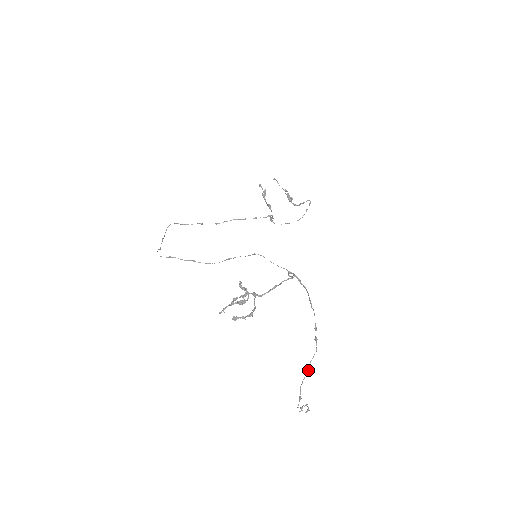
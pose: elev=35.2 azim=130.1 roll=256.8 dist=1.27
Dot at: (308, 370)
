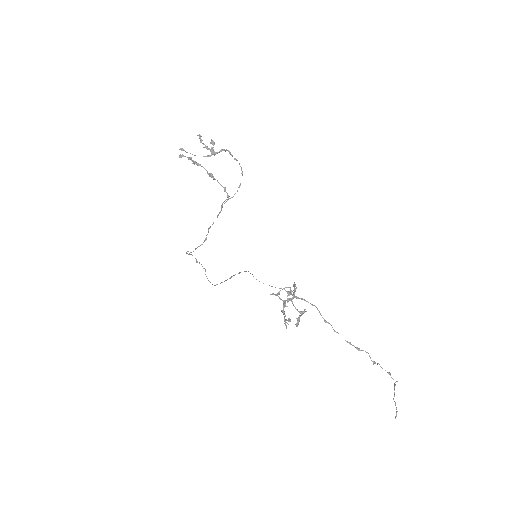
Dot at: occluded
